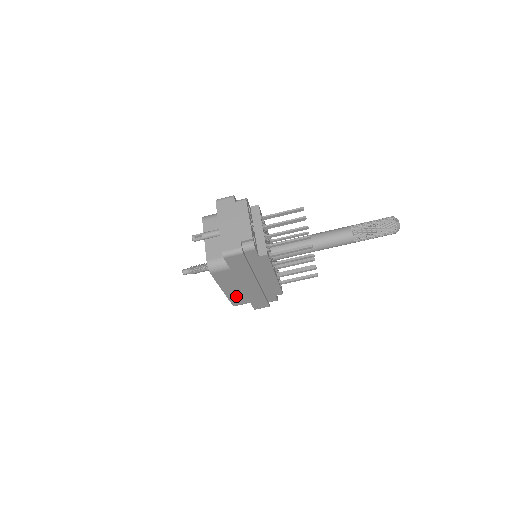
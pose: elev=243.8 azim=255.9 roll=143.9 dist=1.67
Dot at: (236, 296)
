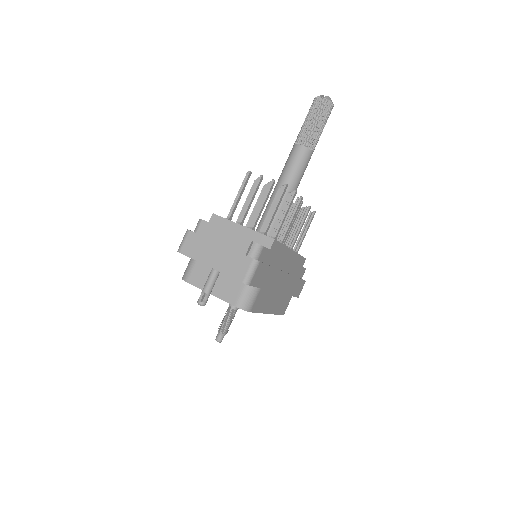
Dot at: (280, 305)
